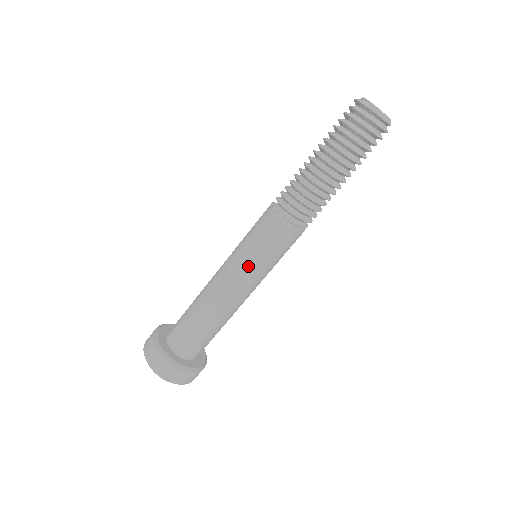
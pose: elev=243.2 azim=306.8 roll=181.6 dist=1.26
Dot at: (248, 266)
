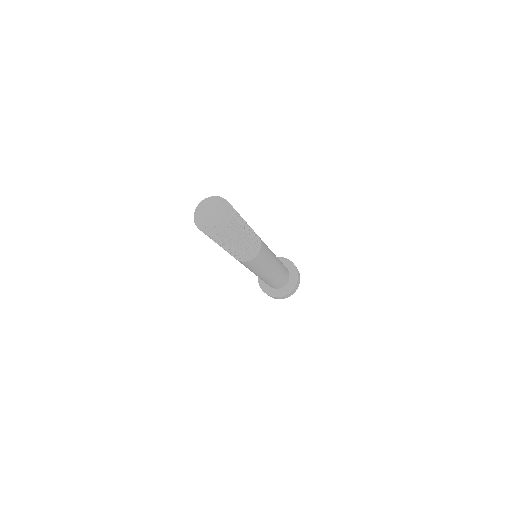
Dot at: (256, 271)
